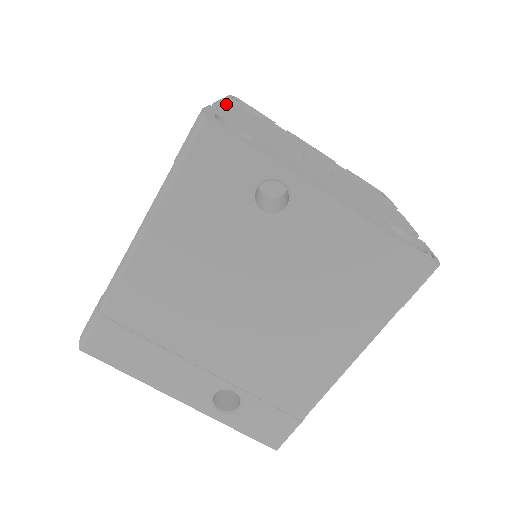
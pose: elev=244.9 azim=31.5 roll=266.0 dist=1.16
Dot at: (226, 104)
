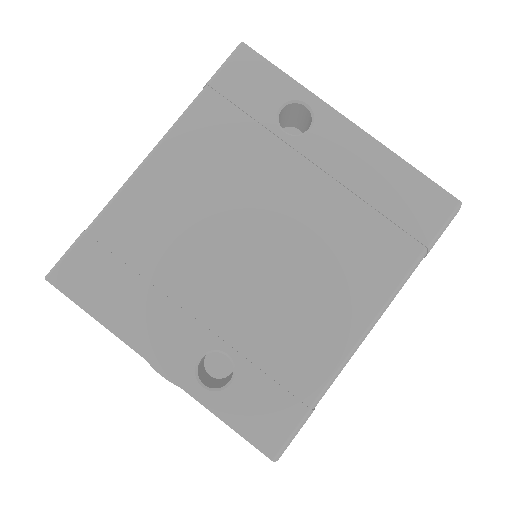
Dot at: occluded
